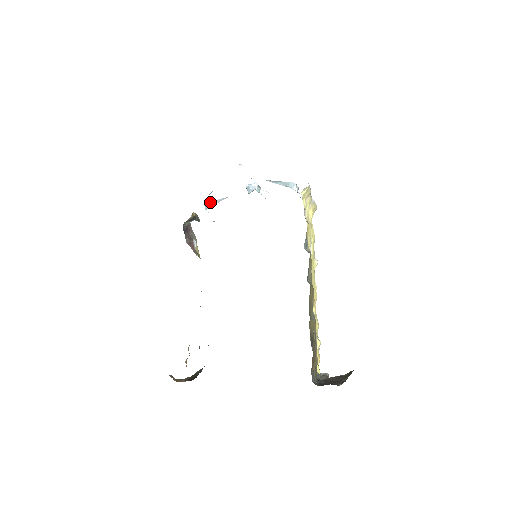
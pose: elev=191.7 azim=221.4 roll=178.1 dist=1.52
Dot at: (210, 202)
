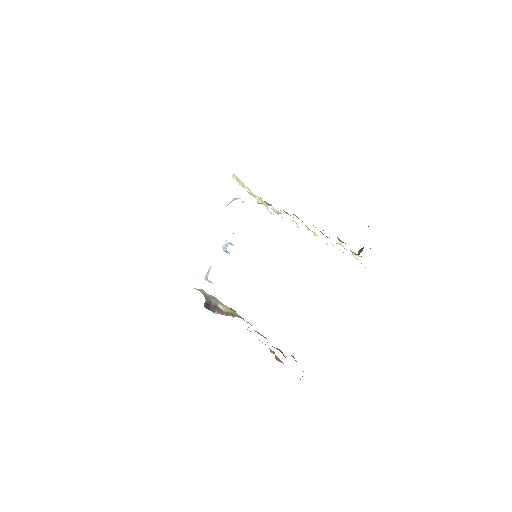
Dot at: occluded
